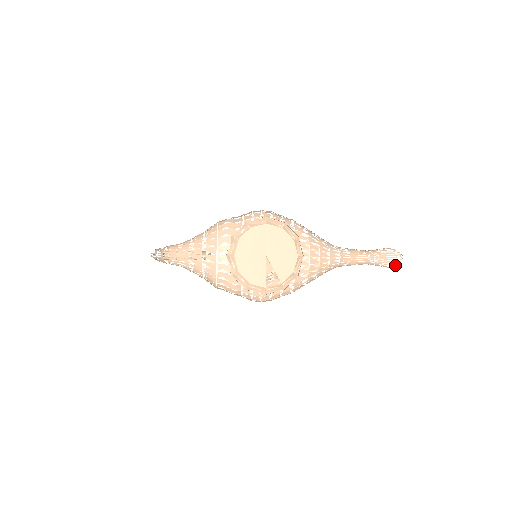
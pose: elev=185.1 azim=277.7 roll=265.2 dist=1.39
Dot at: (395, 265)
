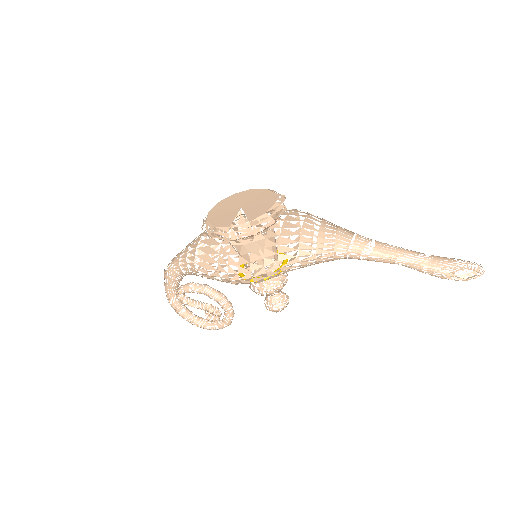
Dot at: (471, 275)
